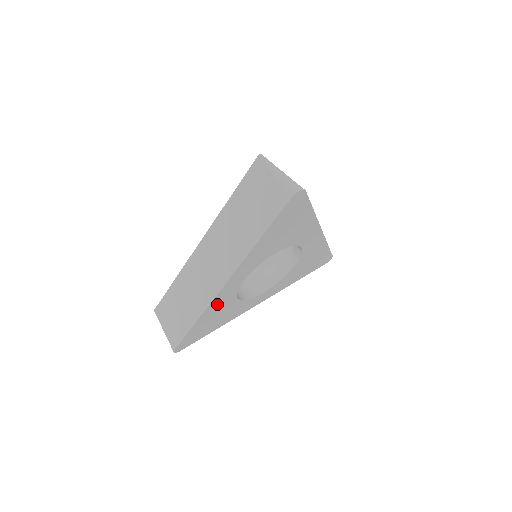
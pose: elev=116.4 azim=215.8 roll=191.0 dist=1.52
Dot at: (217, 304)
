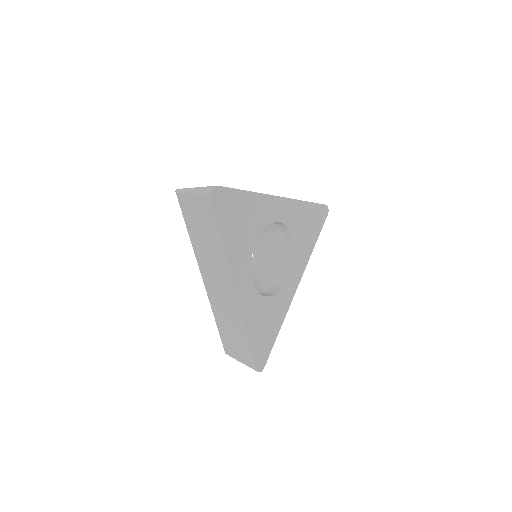
Dot at: (251, 313)
